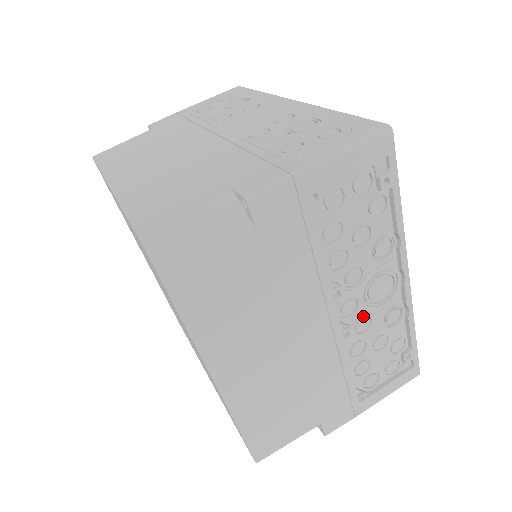
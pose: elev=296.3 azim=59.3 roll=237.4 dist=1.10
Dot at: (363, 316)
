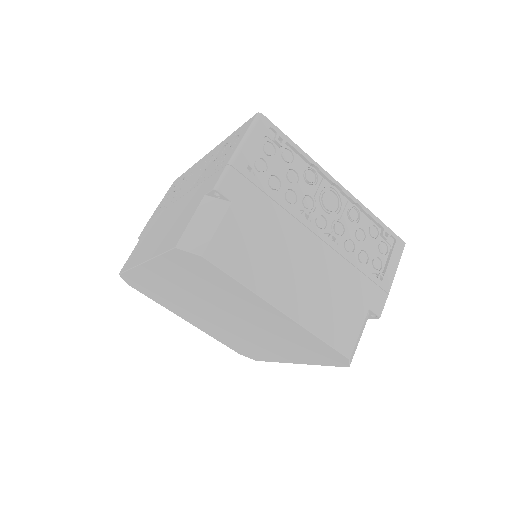
Dot at: (335, 224)
